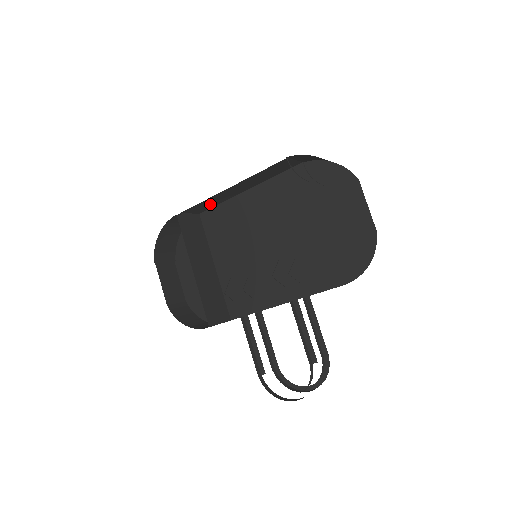
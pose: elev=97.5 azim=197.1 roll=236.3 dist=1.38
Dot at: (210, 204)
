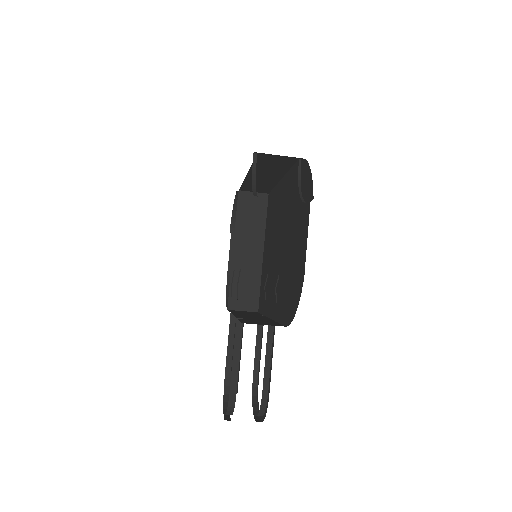
Dot at: (261, 187)
